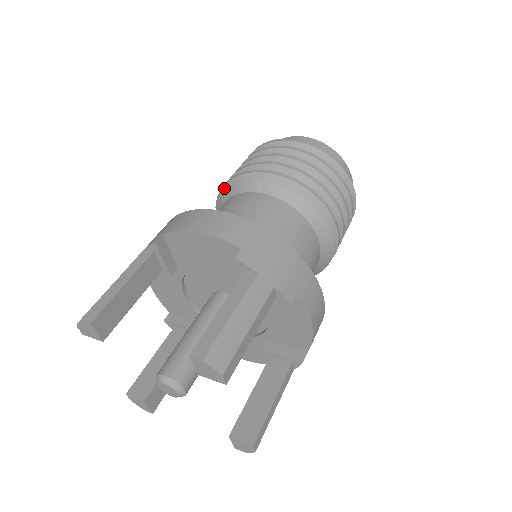
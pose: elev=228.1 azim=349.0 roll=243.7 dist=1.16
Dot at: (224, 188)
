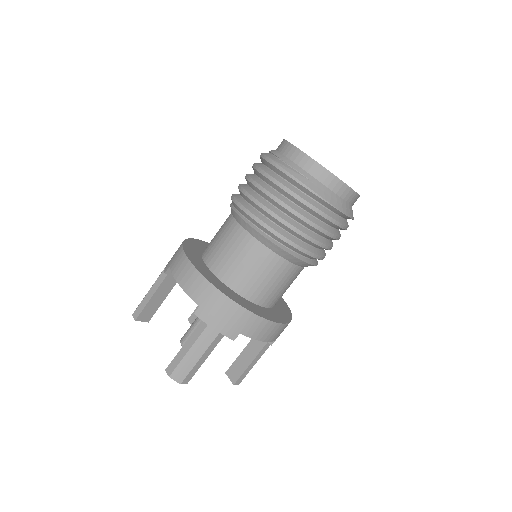
Dot at: occluded
